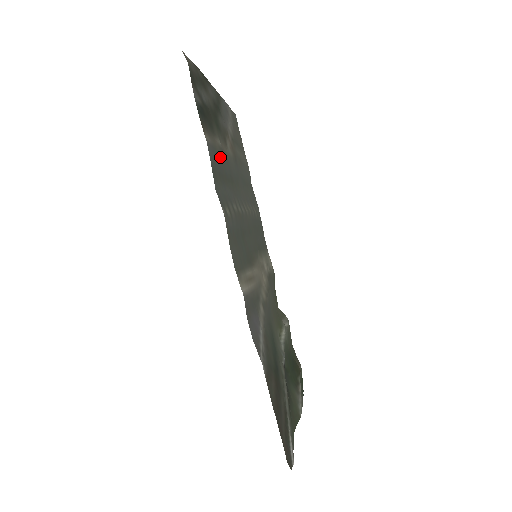
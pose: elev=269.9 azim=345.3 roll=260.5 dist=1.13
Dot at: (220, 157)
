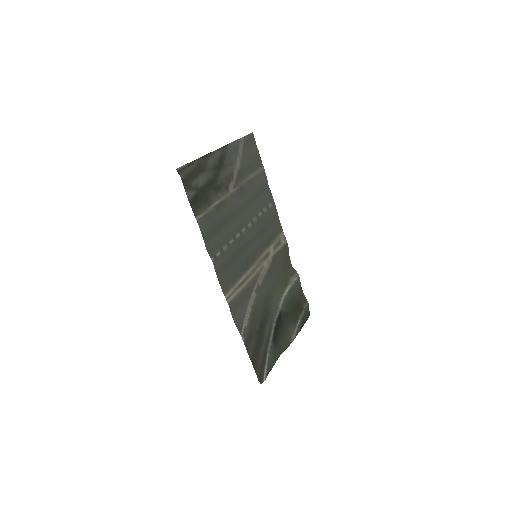
Dot at: (216, 214)
